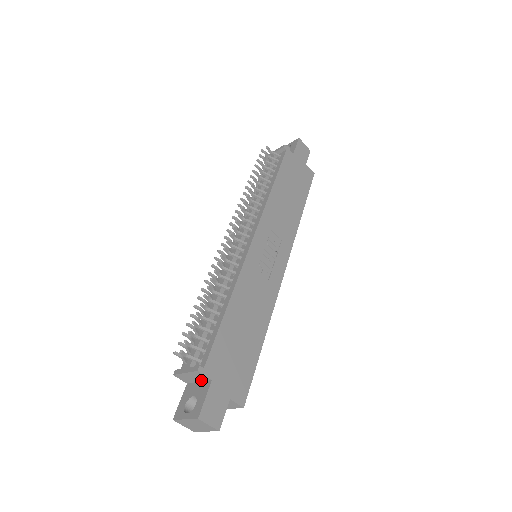
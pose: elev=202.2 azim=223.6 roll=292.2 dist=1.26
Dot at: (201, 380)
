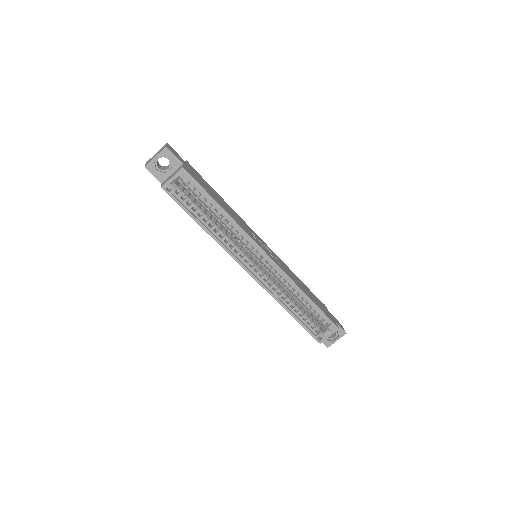
Dot at: occluded
